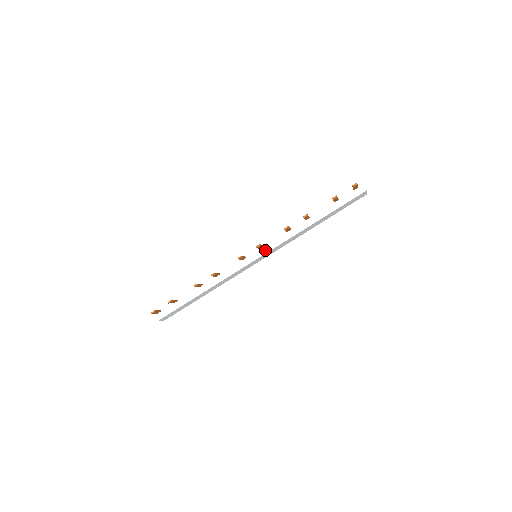
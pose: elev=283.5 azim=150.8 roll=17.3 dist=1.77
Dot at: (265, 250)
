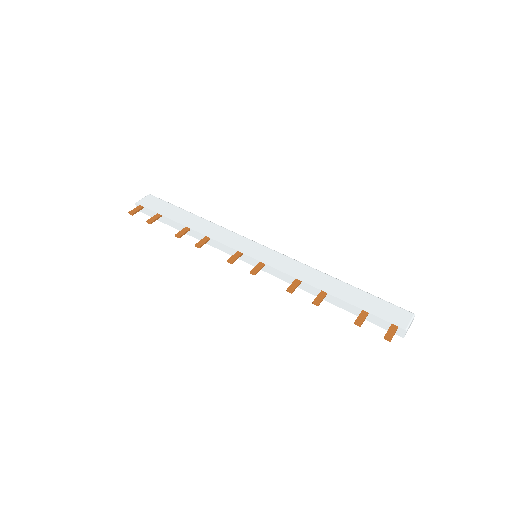
Dot at: (264, 268)
